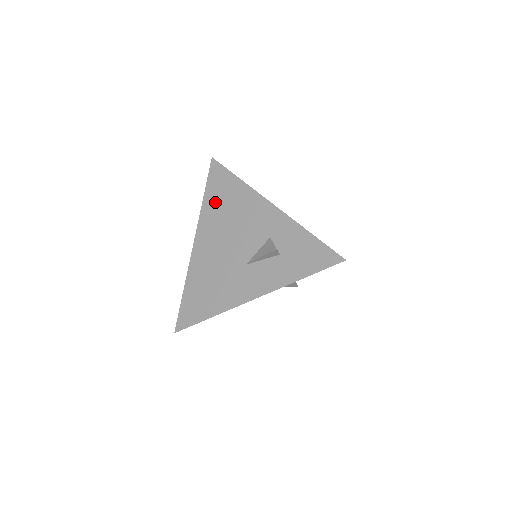
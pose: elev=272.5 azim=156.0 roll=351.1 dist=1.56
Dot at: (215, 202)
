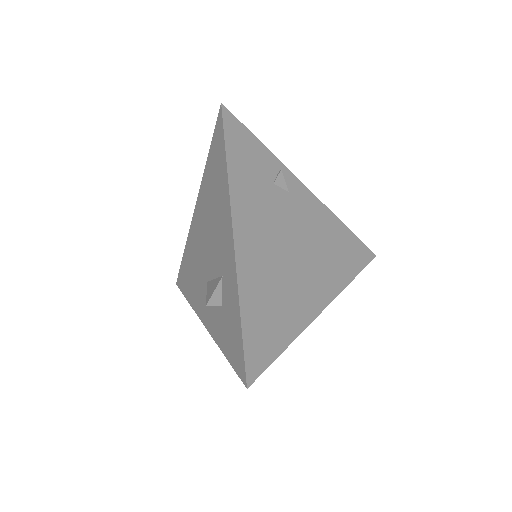
Dot at: (210, 176)
